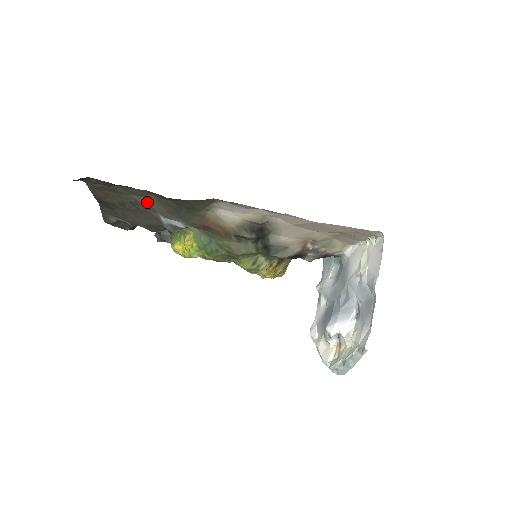
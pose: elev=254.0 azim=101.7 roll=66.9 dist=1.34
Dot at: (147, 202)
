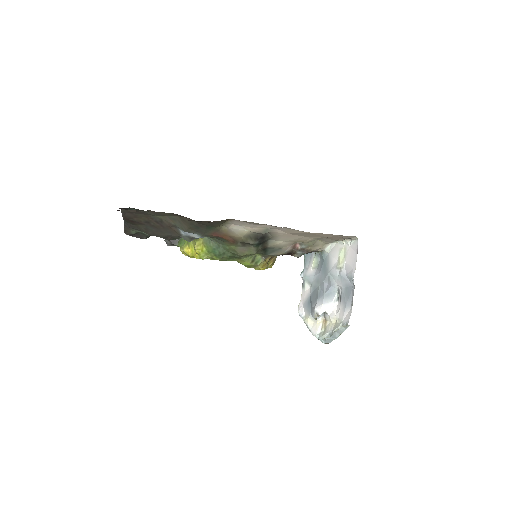
Dot at: (171, 221)
